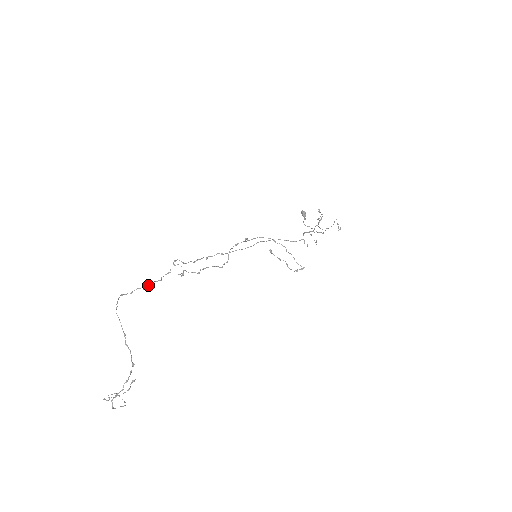
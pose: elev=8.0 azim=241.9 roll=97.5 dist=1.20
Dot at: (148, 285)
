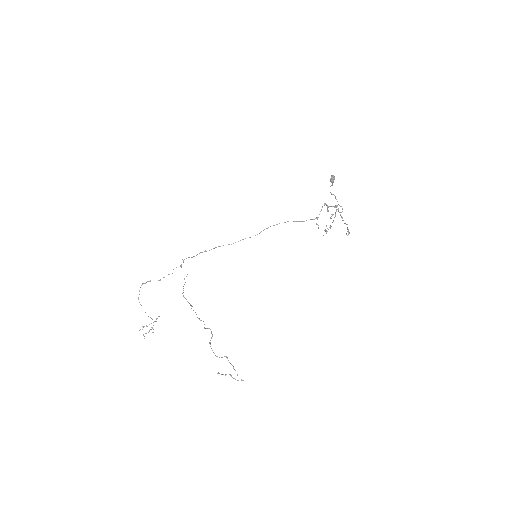
Dot at: occluded
